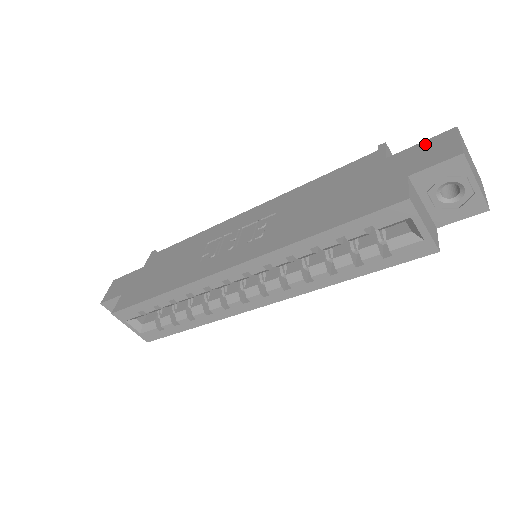
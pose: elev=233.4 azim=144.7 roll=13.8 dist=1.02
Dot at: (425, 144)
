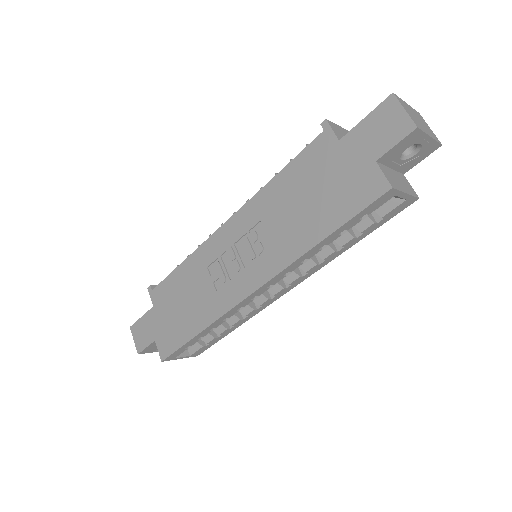
Dot at: (371, 119)
